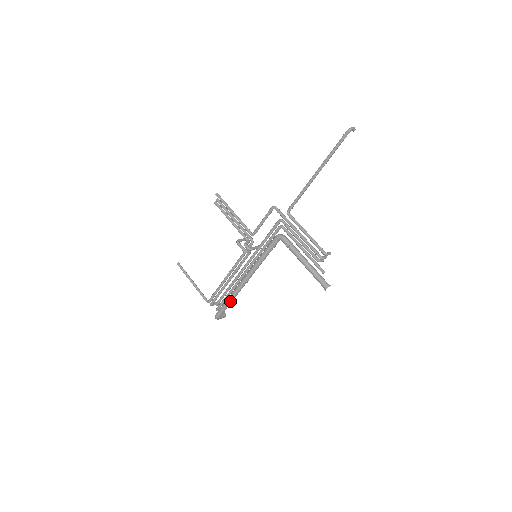
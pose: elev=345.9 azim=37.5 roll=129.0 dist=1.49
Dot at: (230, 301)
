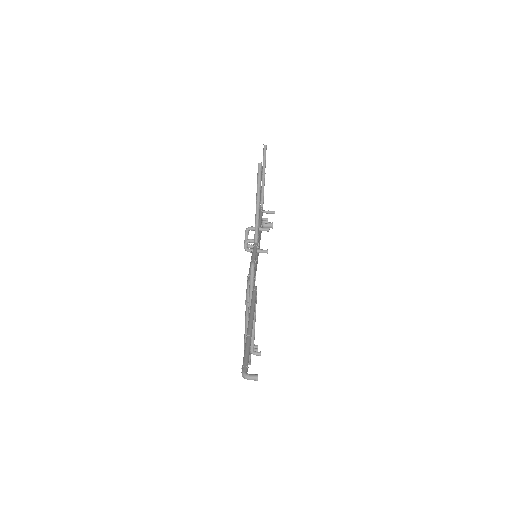
Dot at: occluded
